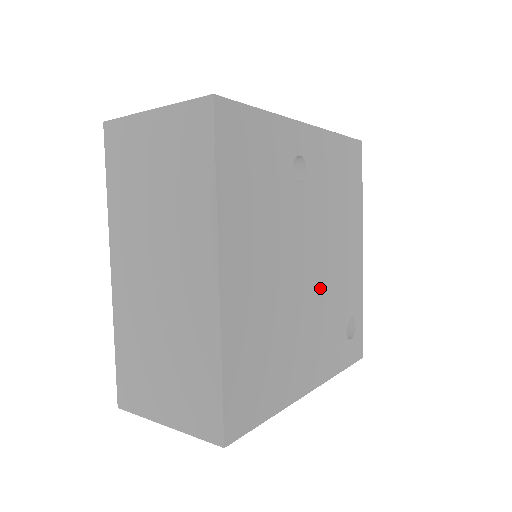
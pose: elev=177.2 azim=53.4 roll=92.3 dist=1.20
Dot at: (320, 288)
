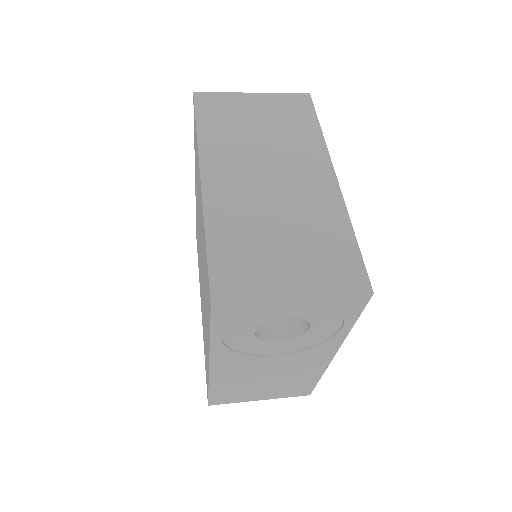
Dot at: occluded
